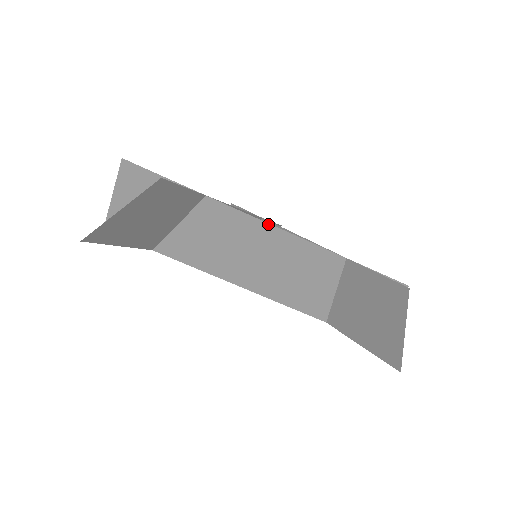
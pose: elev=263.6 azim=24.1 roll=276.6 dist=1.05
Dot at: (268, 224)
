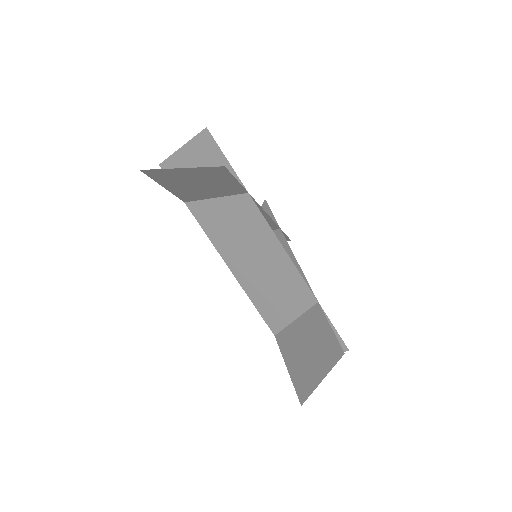
Dot at: (279, 241)
